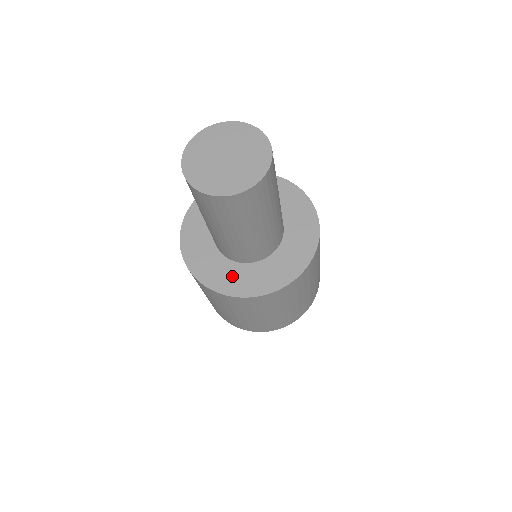
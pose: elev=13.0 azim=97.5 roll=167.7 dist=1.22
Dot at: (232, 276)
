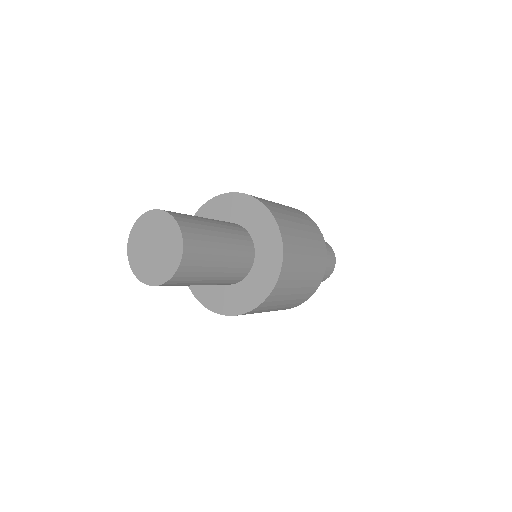
Dot at: (213, 294)
